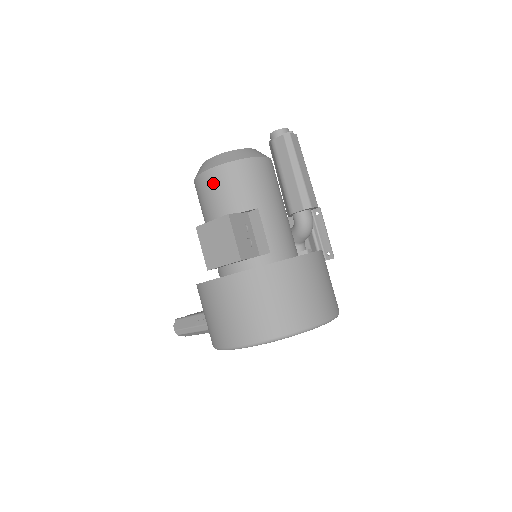
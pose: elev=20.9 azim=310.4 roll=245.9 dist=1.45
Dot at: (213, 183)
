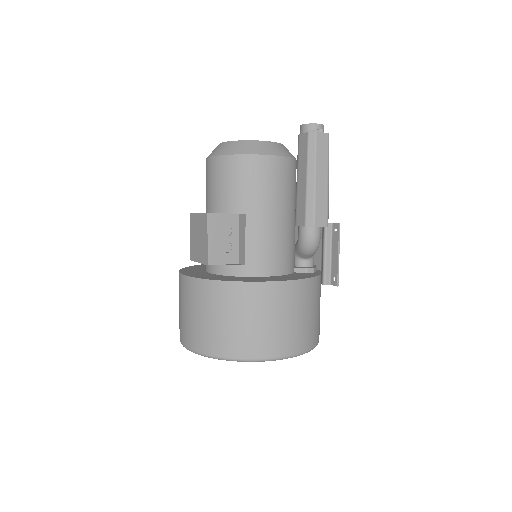
Dot at: (212, 173)
